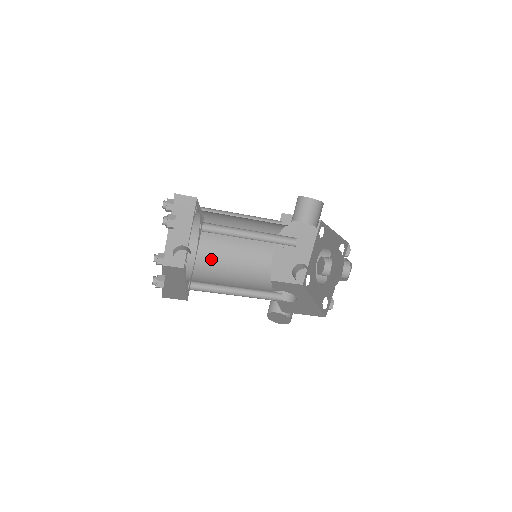
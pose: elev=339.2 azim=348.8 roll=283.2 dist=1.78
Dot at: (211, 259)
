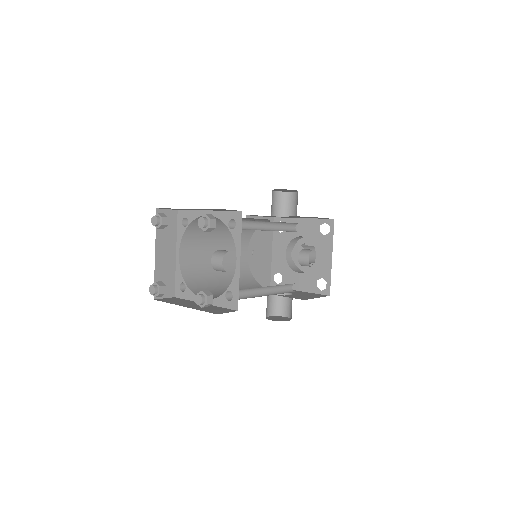
Dot at: (204, 276)
